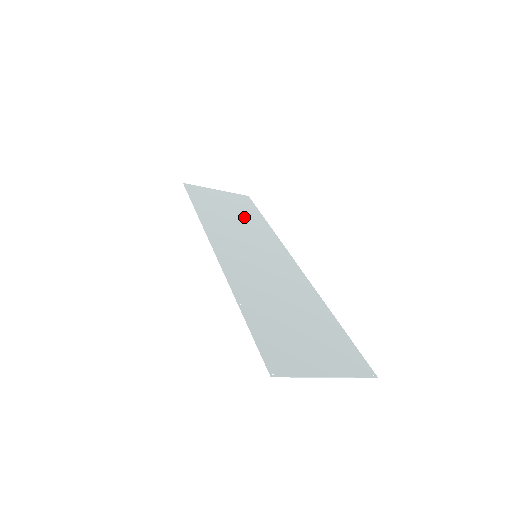
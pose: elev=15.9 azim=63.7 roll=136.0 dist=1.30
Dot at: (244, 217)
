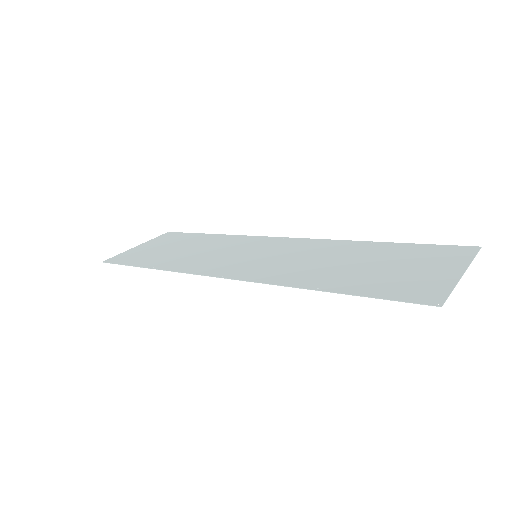
Dot at: (194, 244)
